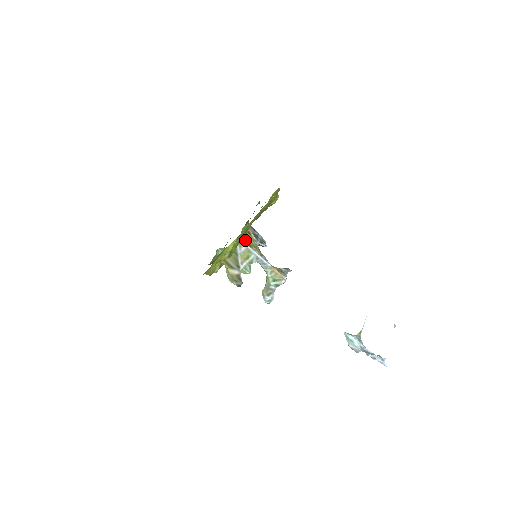
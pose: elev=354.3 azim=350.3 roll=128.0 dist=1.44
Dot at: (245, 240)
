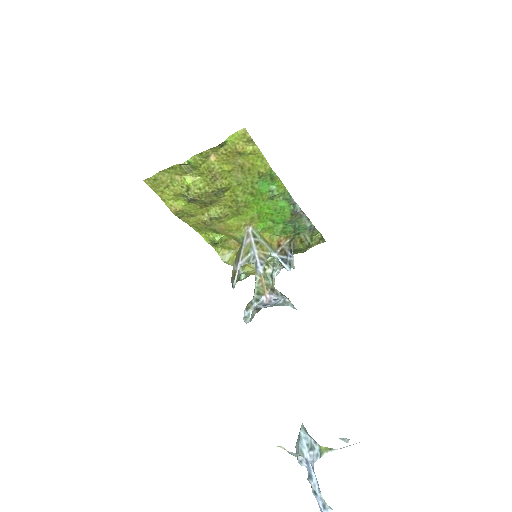
Dot at: (257, 236)
